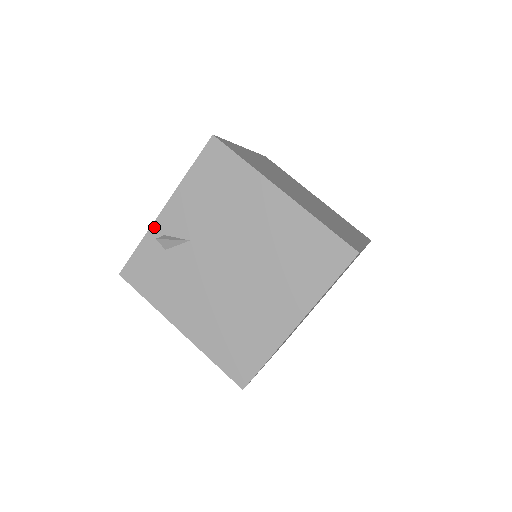
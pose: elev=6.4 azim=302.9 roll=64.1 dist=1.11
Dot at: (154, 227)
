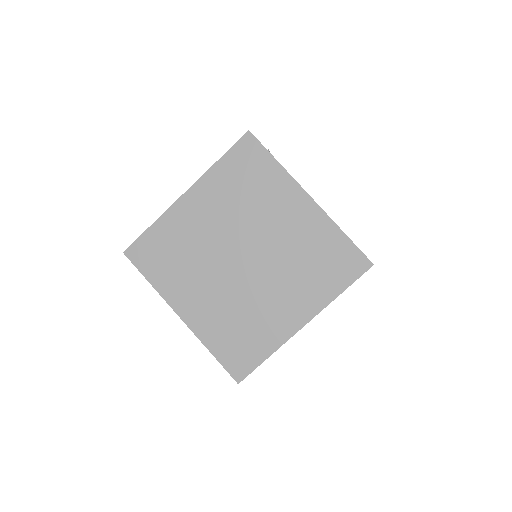
Dot at: occluded
